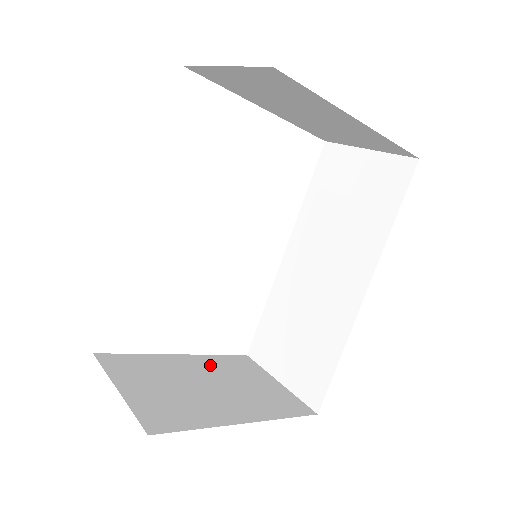
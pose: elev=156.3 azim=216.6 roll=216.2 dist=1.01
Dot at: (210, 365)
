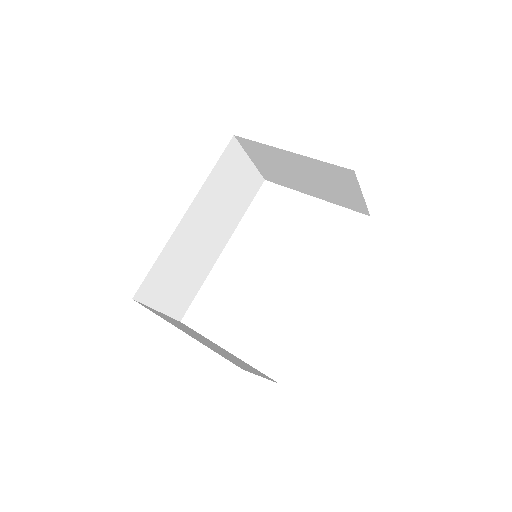
Dot at: (232, 355)
